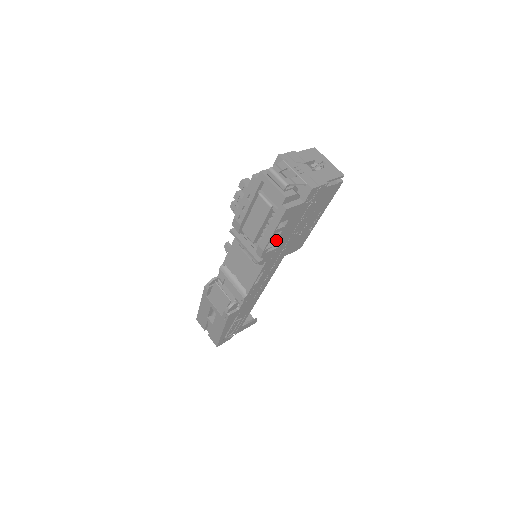
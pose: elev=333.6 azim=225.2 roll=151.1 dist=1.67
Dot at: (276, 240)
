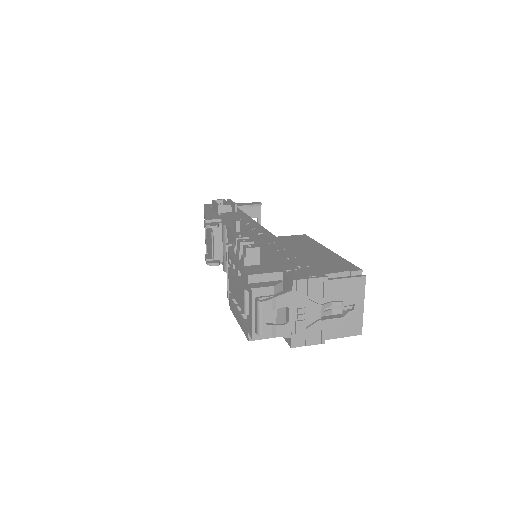
Dot at: occluded
